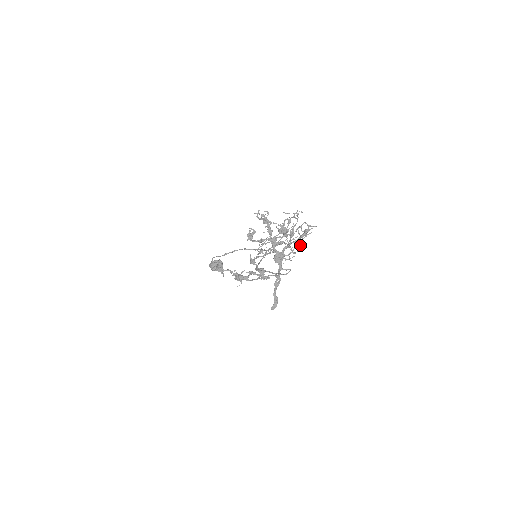
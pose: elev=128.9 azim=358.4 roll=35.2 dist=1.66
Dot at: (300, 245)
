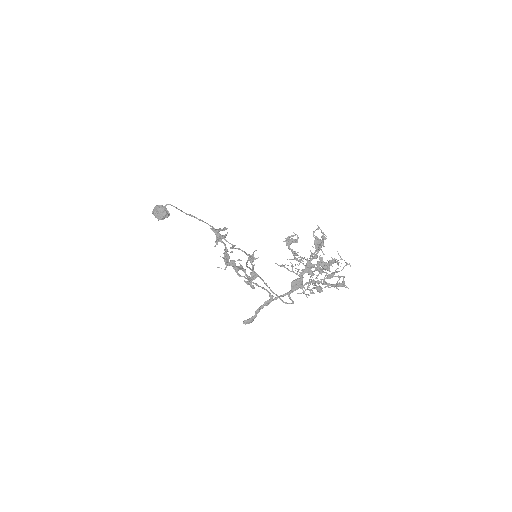
Dot at: (320, 290)
